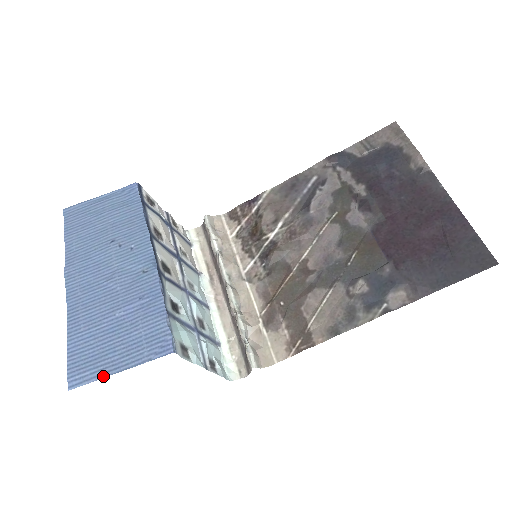
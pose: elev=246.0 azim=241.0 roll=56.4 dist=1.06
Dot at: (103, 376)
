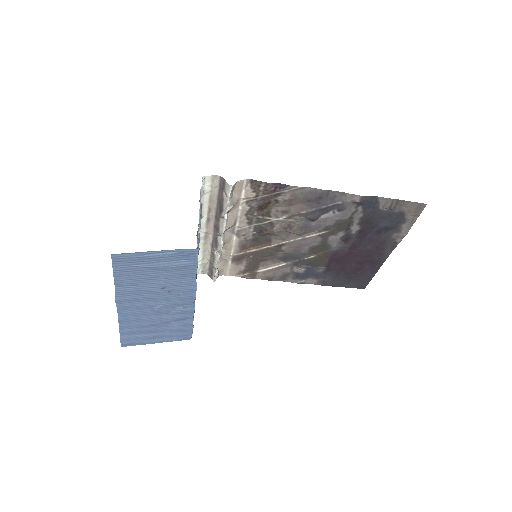
Dot at: (145, 344)
